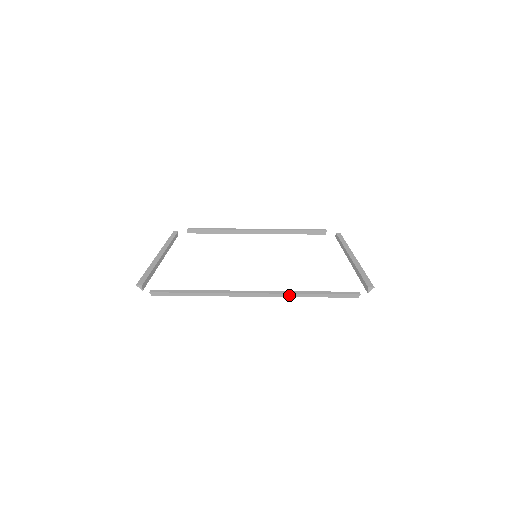
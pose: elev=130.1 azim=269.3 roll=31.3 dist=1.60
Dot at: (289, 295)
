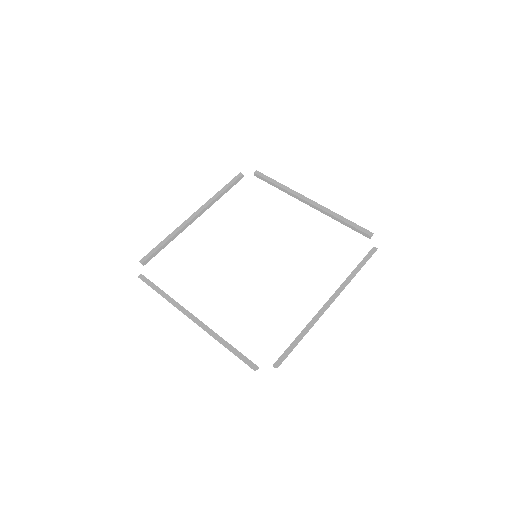
Dot at: (213, 335)
